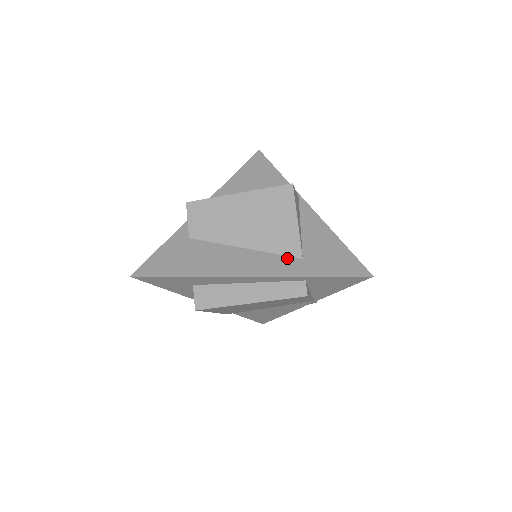
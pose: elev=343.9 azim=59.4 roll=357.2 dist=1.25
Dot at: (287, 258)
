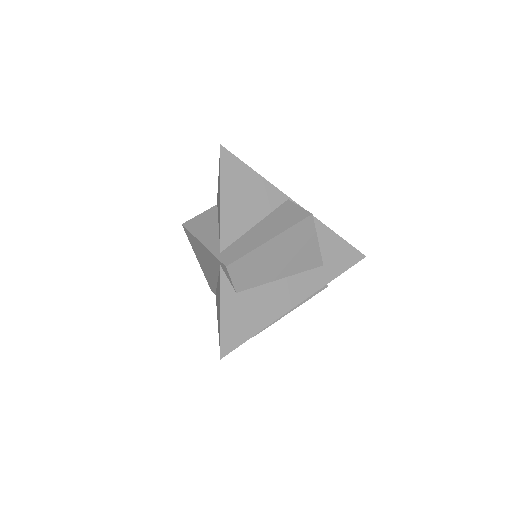
Dot at: (314, 271)
